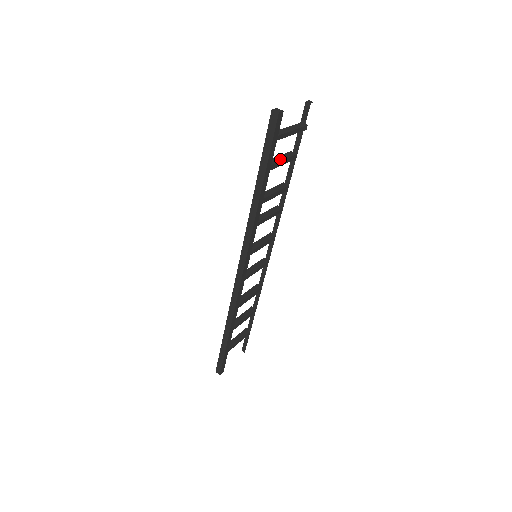
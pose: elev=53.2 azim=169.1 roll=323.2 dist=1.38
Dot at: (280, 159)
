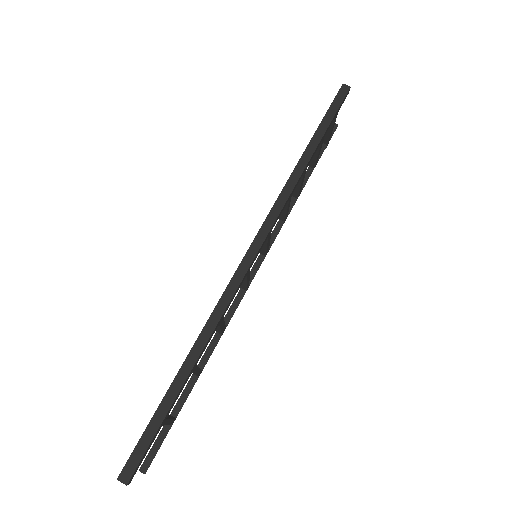
Dot at: occluded
